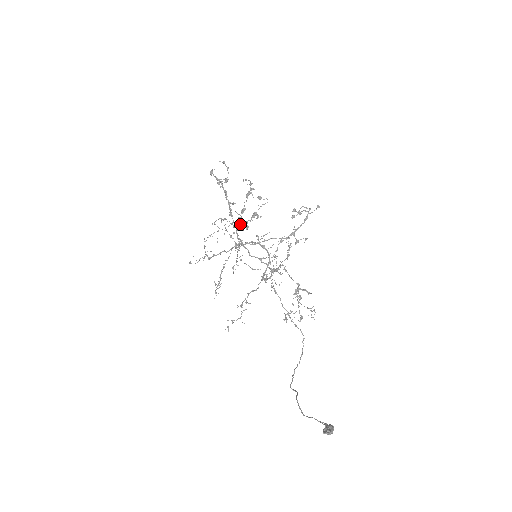
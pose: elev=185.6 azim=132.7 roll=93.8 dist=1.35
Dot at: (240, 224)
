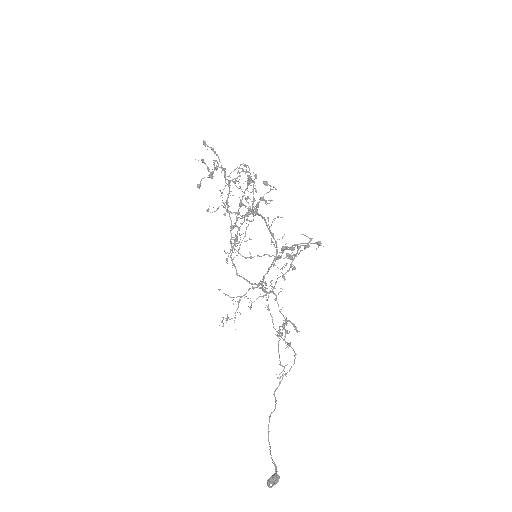
Dot at: (235, 222)
